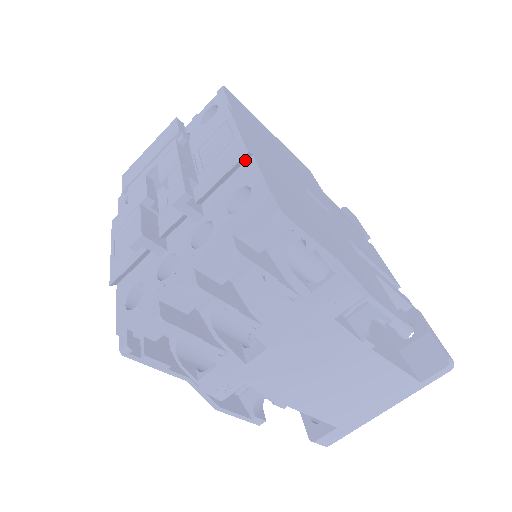
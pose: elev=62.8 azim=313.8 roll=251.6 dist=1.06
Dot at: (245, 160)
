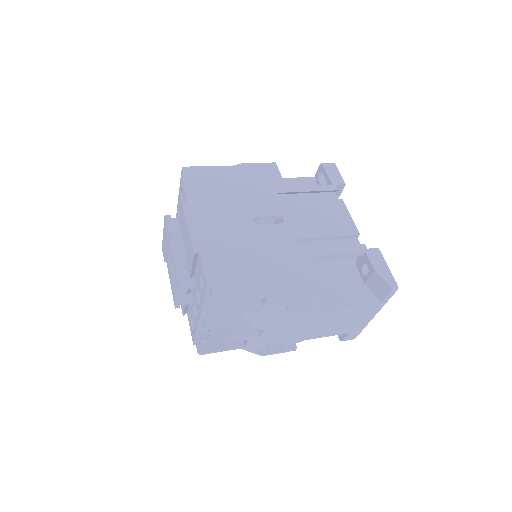
Dot at: (197, 254)
